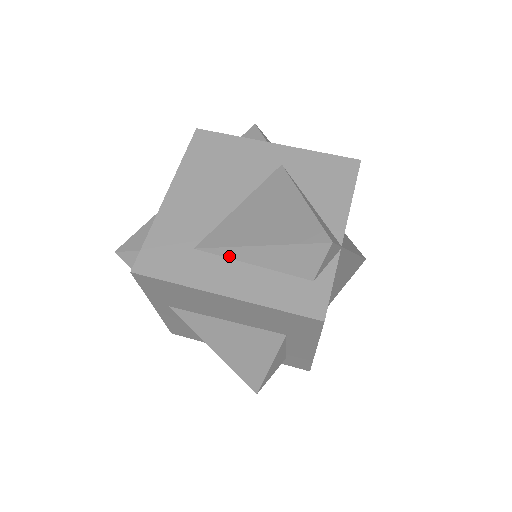
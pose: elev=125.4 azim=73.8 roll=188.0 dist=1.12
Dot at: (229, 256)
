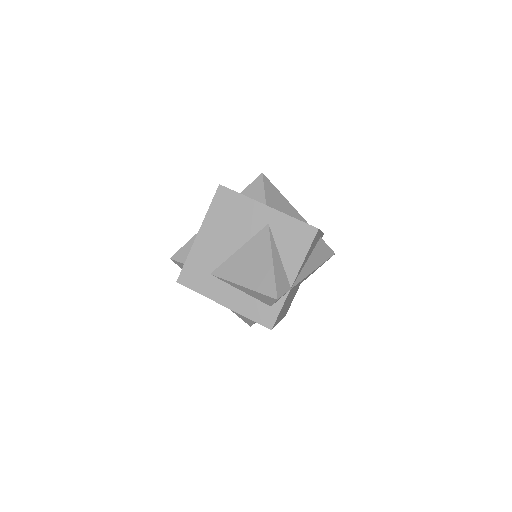
Dot at: (228, 283)
